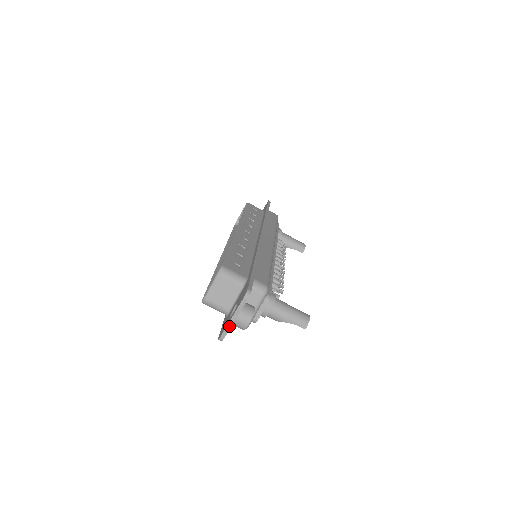
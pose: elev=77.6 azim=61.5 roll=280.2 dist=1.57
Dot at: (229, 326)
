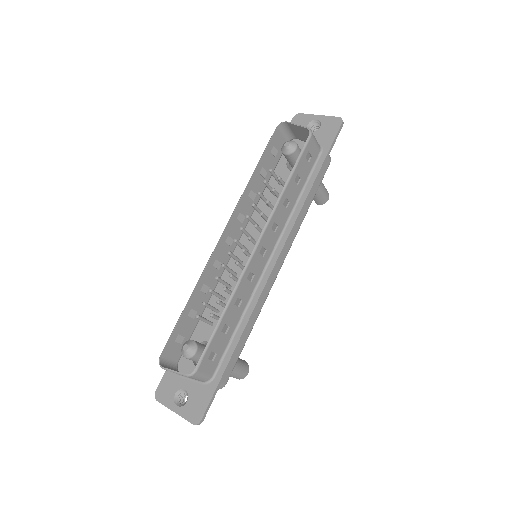
Dot at: (169, 408)
